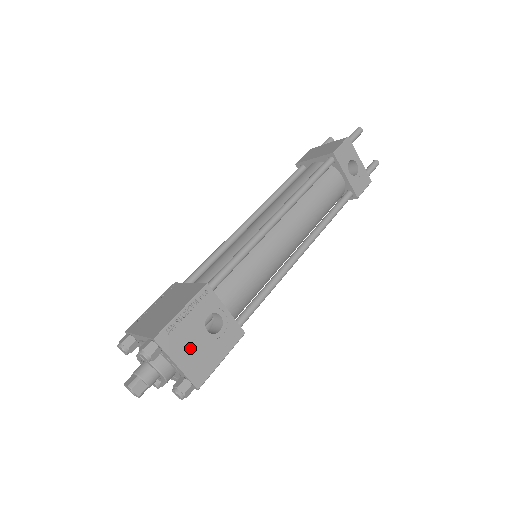
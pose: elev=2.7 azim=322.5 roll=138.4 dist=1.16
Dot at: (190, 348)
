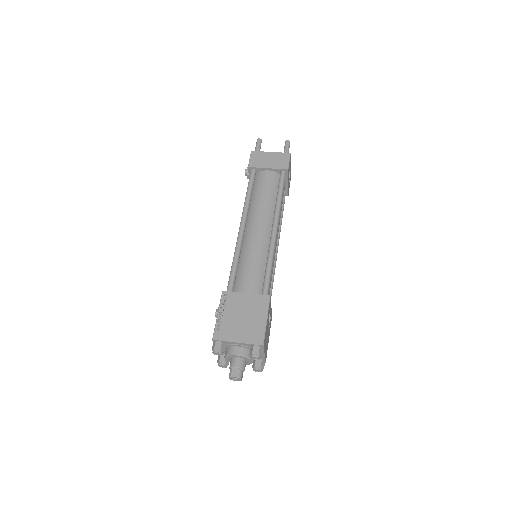
Dot at: (266, 341)
